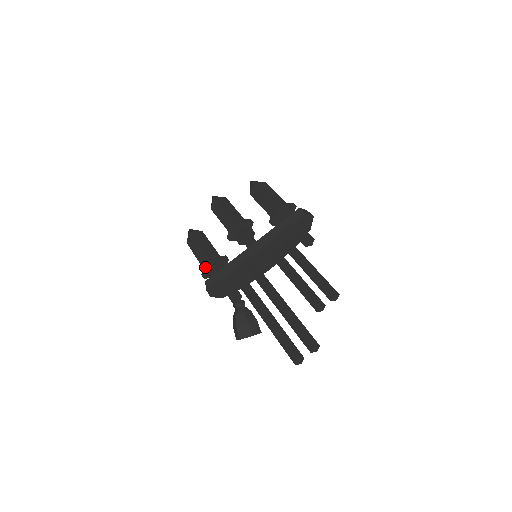
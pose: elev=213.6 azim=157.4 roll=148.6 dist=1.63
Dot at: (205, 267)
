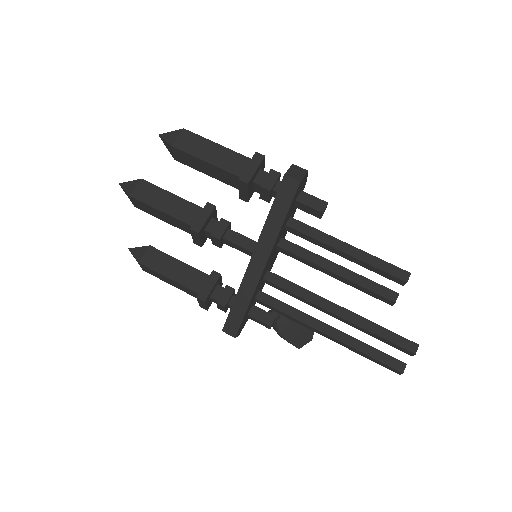
Dot at: (202, 304)
